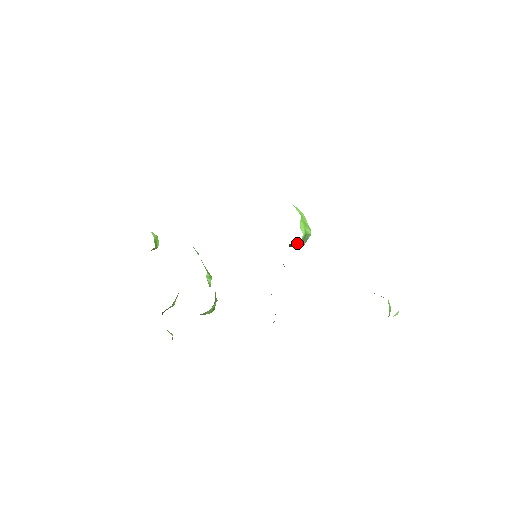
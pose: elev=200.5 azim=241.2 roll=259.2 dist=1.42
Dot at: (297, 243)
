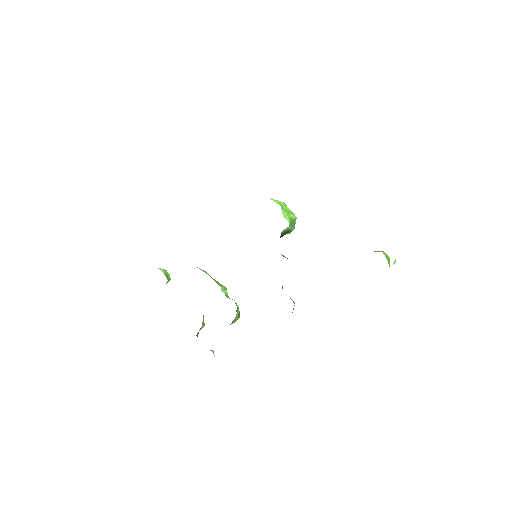
Dot at: (287, 231)
